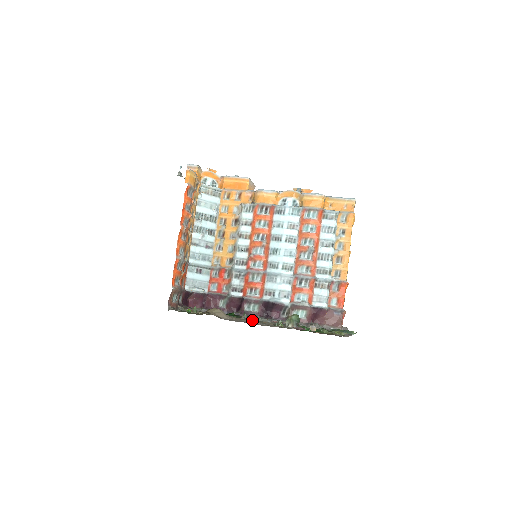
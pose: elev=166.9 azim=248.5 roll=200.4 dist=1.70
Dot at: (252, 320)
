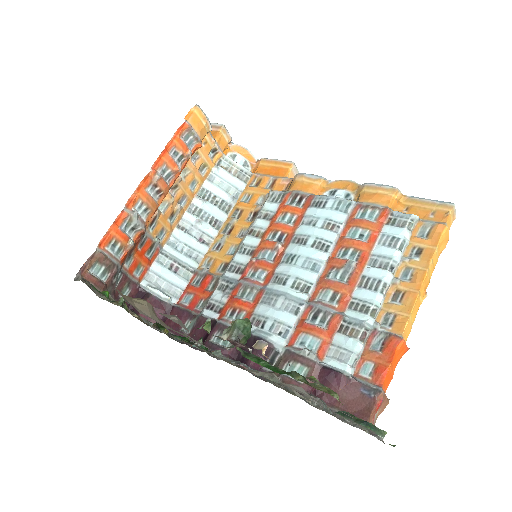
Dot at: occluded
